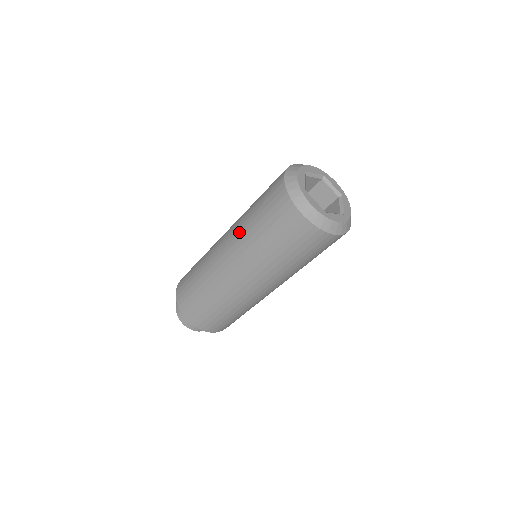
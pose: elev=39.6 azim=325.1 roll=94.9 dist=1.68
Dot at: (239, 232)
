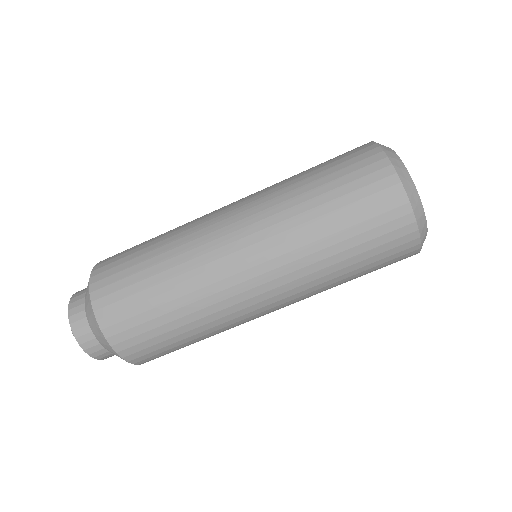
Dot at: (282, 220)
